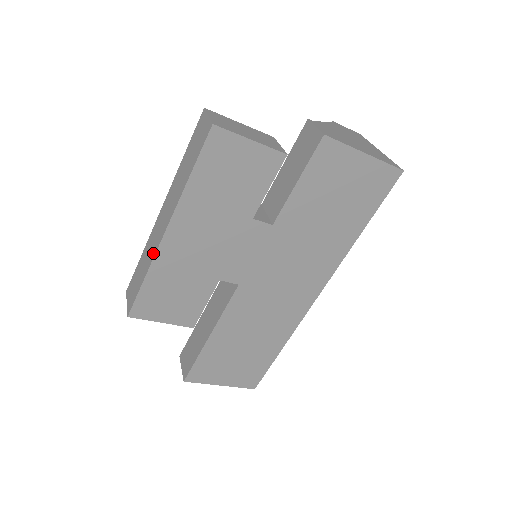
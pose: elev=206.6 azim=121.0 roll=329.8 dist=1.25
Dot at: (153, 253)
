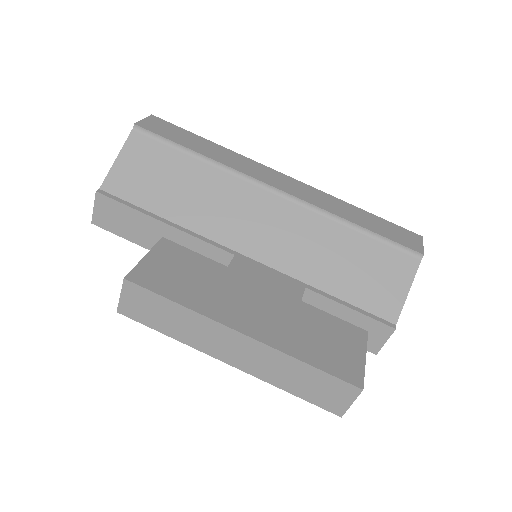
Dot at: (199, 346)
